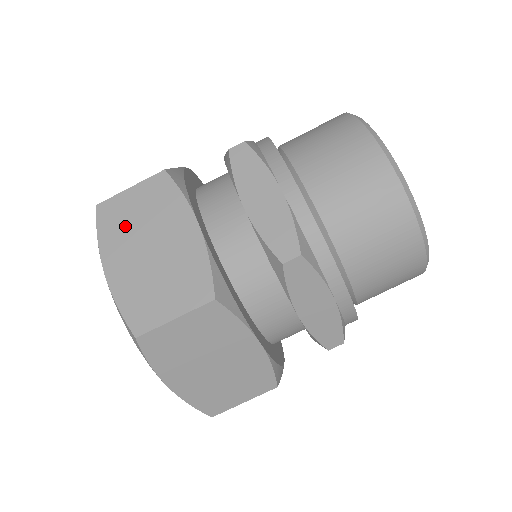
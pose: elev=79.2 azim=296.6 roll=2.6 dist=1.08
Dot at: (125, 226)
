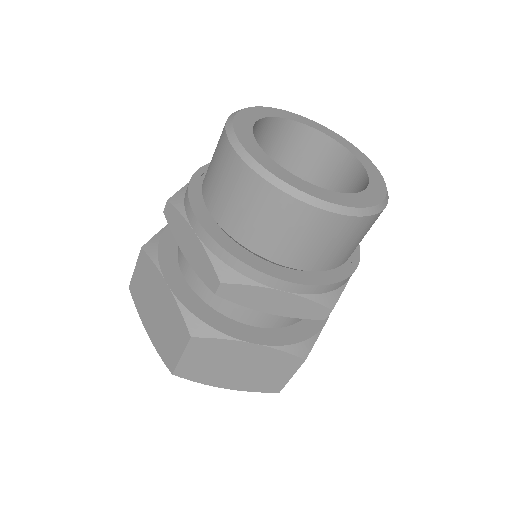
Dot at: (207, 370)
